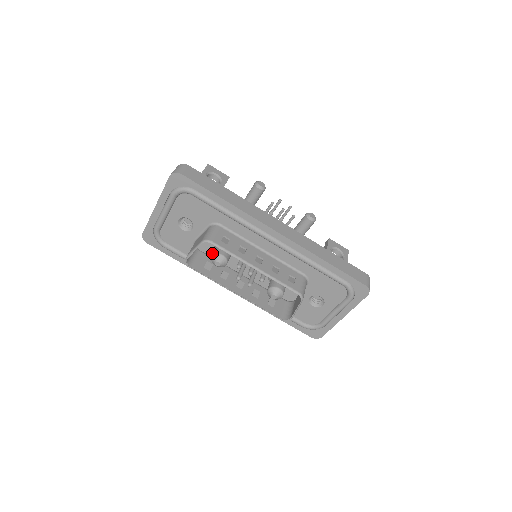
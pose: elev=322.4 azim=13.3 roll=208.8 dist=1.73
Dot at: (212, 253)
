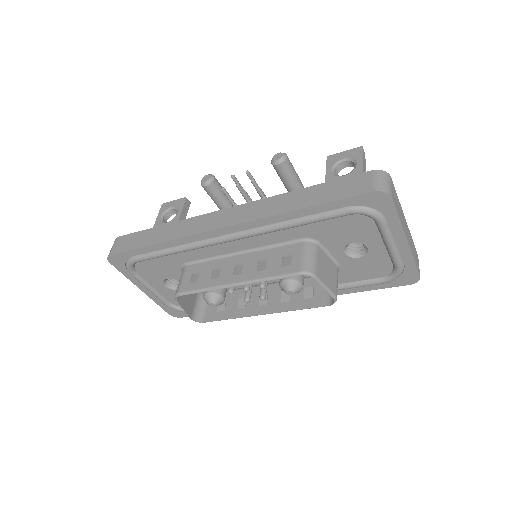
Dot at: occluded
